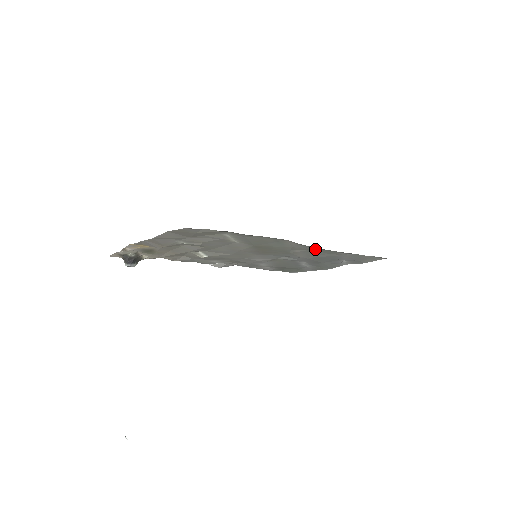
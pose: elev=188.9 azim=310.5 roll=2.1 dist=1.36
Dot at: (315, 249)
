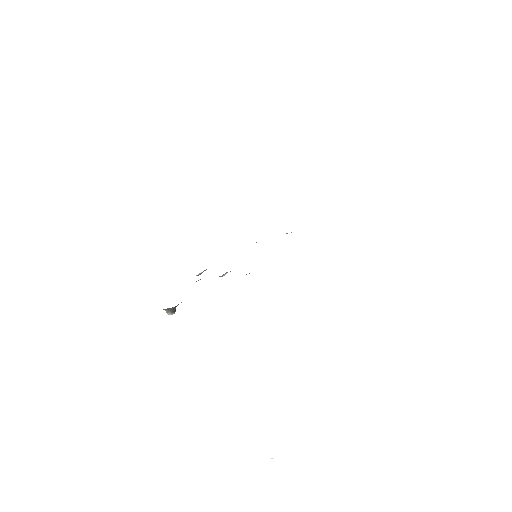
Dot at: occluded
